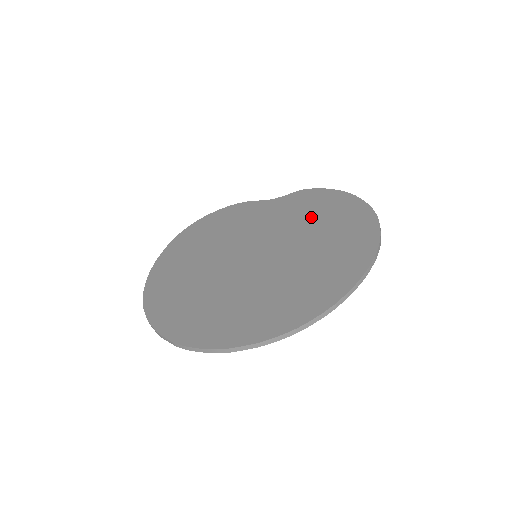
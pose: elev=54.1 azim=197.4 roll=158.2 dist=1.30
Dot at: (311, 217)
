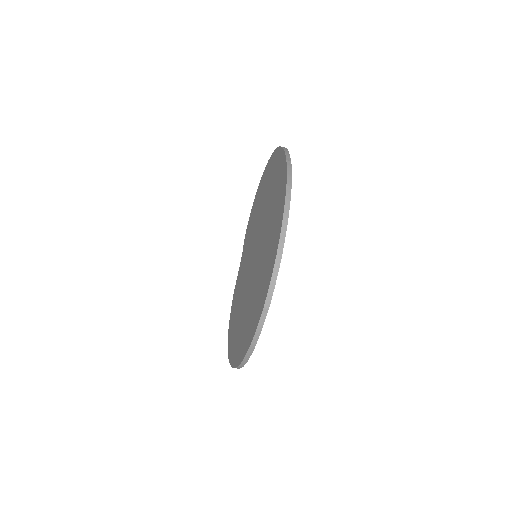
Dot at: (255, 216)
